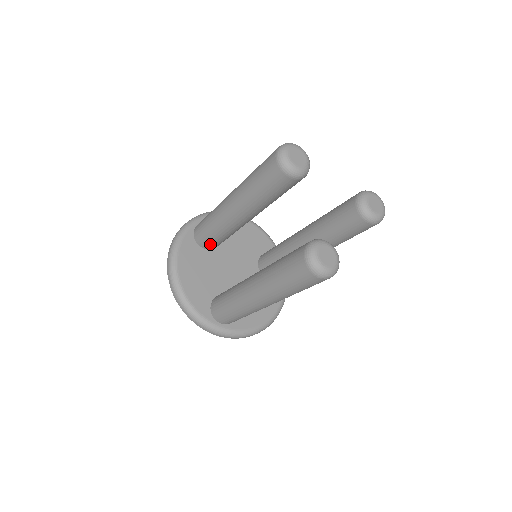
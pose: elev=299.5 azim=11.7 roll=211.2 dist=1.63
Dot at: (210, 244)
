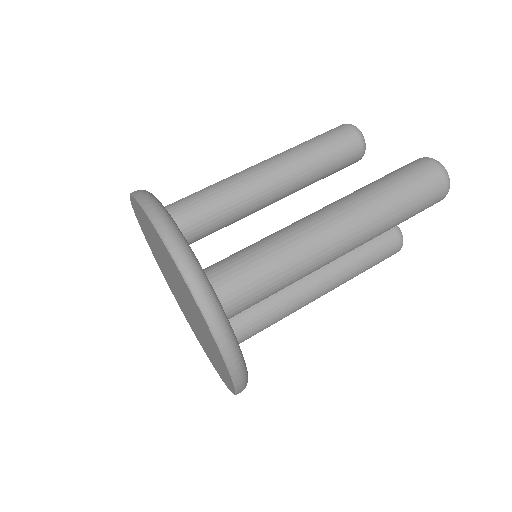
Dot at: (187, 225)
